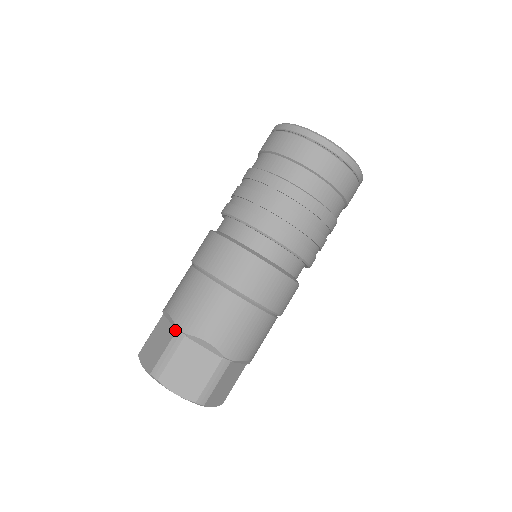
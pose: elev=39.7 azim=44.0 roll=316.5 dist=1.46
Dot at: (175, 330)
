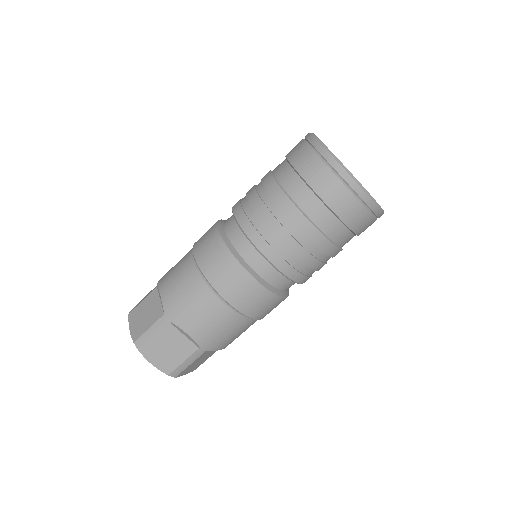
Dot at: (162, 313)
